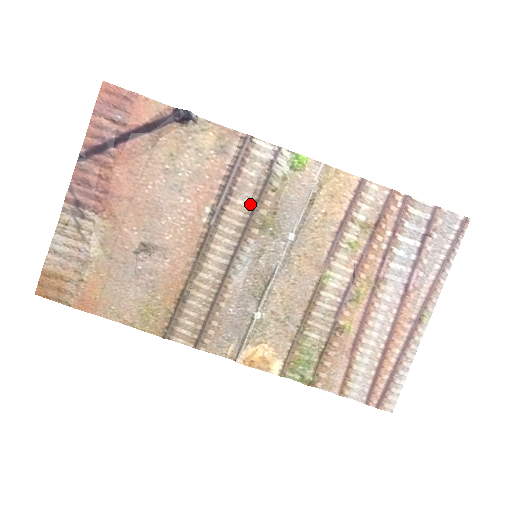
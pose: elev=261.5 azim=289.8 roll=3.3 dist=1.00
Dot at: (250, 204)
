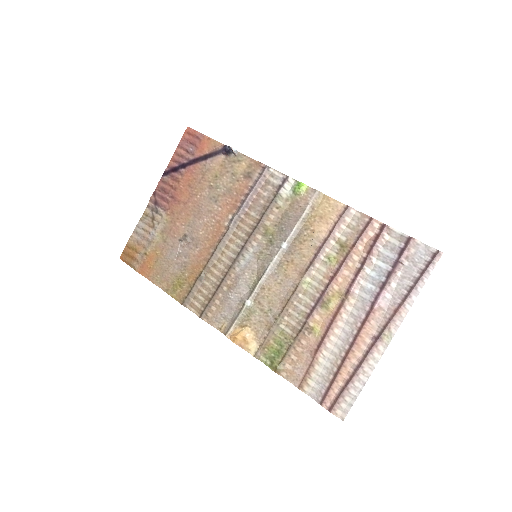
Dot at: (259, 216)
